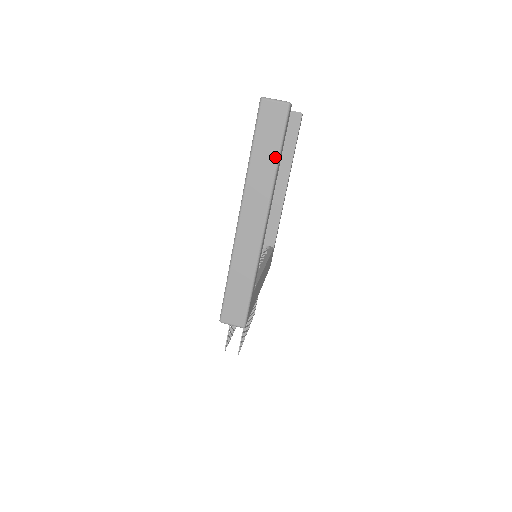
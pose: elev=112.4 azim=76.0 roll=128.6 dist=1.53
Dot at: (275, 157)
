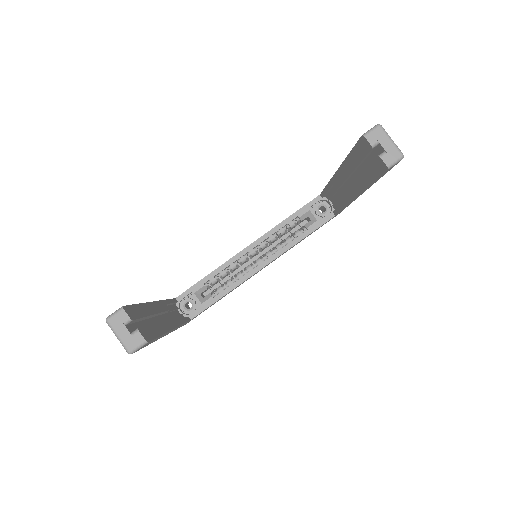
Dot at: occluded
